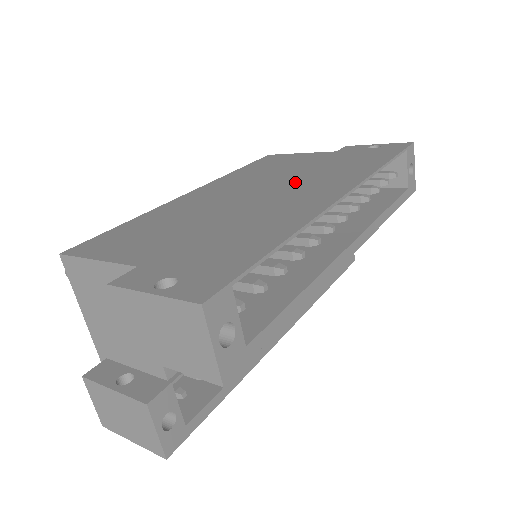
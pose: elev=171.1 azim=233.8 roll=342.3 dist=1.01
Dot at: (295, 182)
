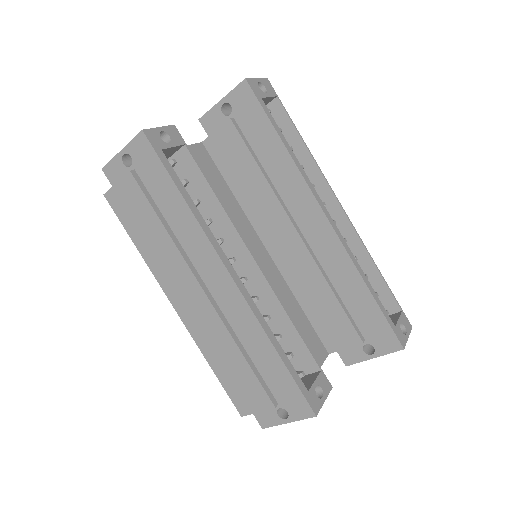
Dot at: occluded
